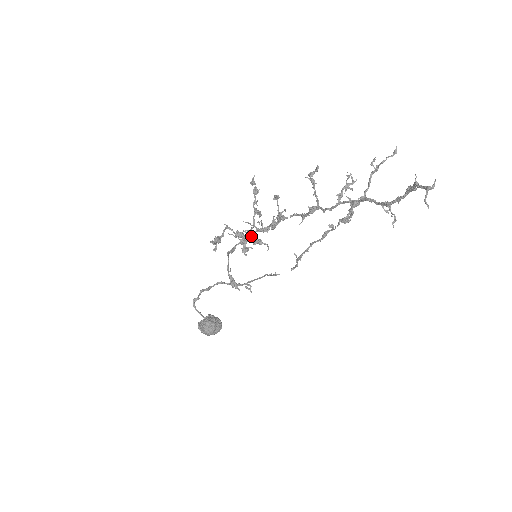
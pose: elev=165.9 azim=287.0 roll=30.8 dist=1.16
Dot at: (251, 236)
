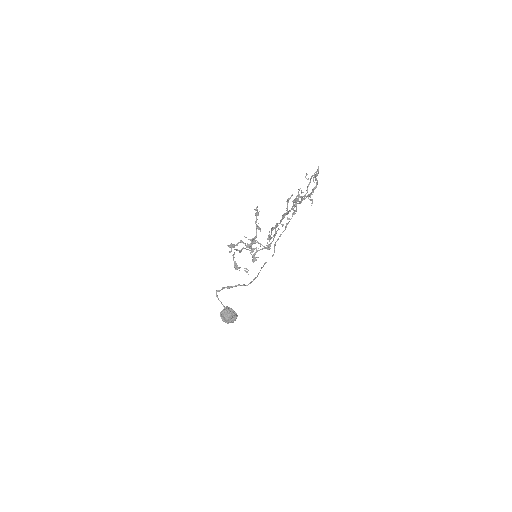
Dot at: (253, 243)
